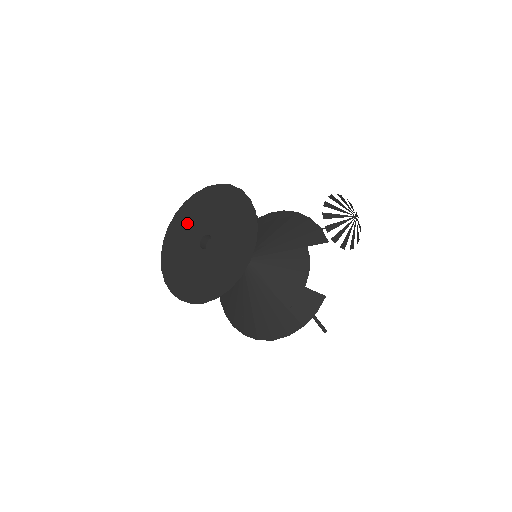
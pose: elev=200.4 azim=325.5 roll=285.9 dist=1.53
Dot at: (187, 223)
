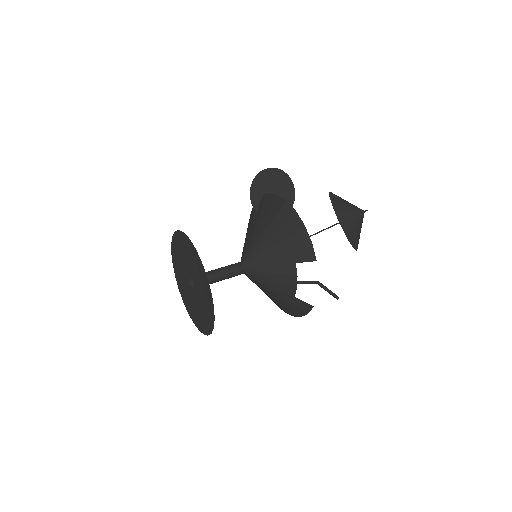
Dot at: (179, 254)
